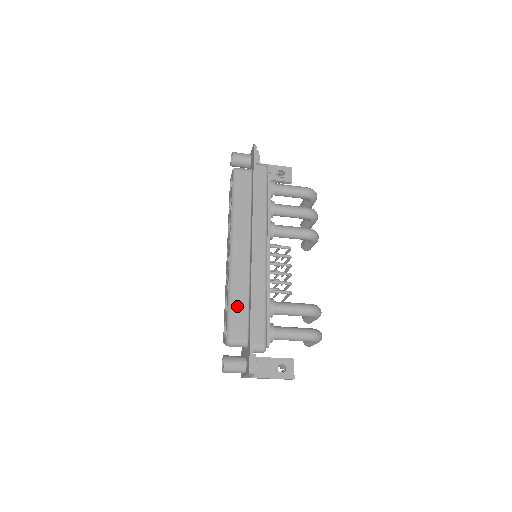
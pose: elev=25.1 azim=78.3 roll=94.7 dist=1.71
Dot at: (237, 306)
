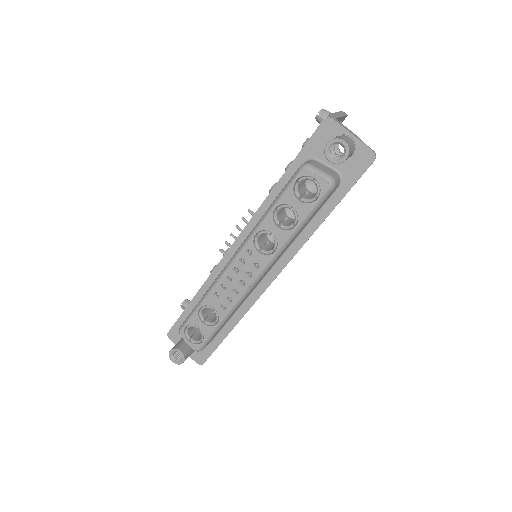
Dot at: occluded
